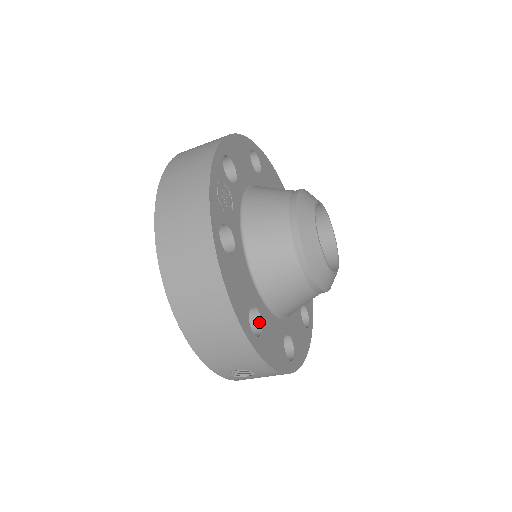
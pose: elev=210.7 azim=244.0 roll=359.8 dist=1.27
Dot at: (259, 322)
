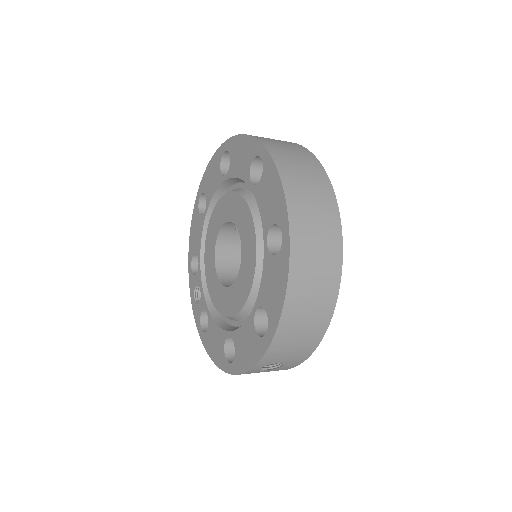
Dot at: occluded
